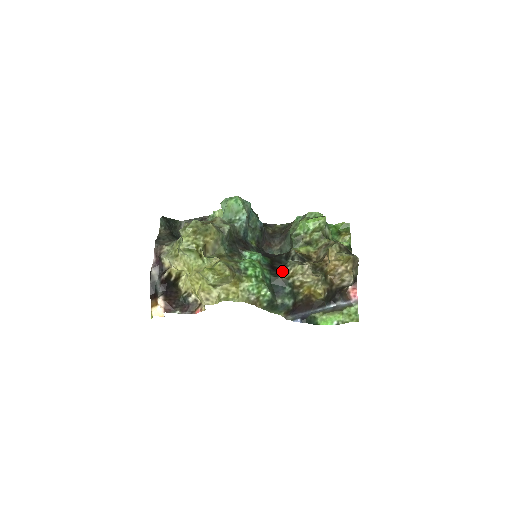
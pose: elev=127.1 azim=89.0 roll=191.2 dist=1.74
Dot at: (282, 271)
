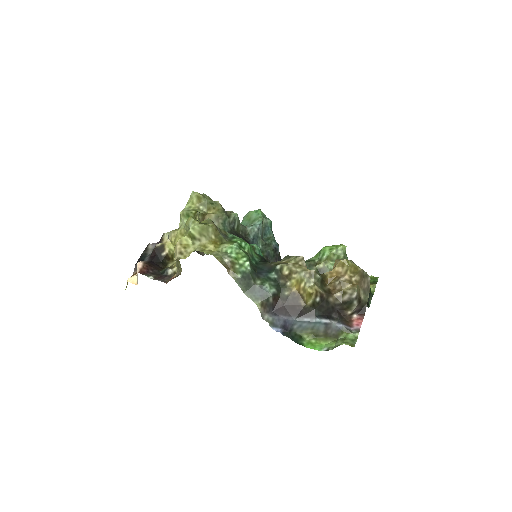
Dot at: occluded
